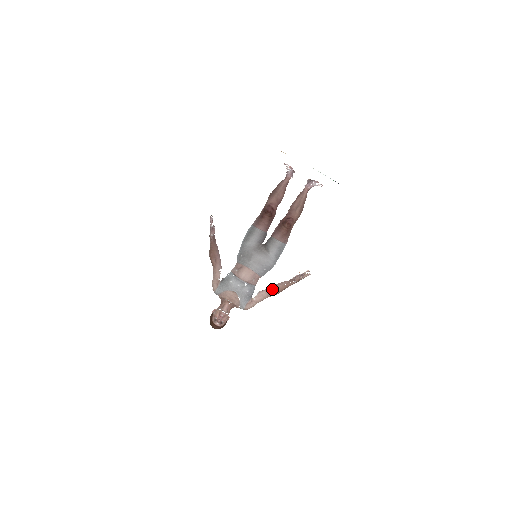
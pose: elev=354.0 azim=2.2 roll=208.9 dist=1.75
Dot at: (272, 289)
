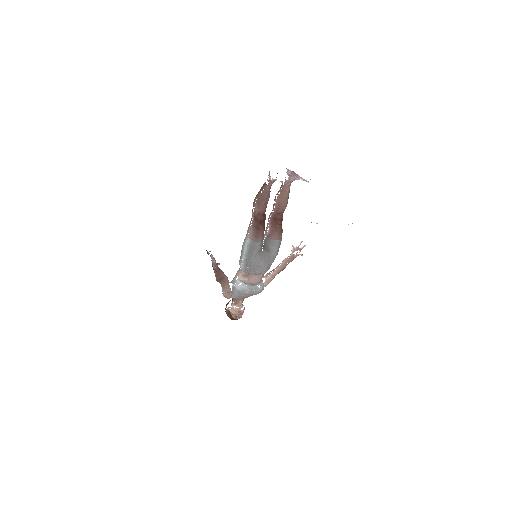
Dot at: (277, 273)
